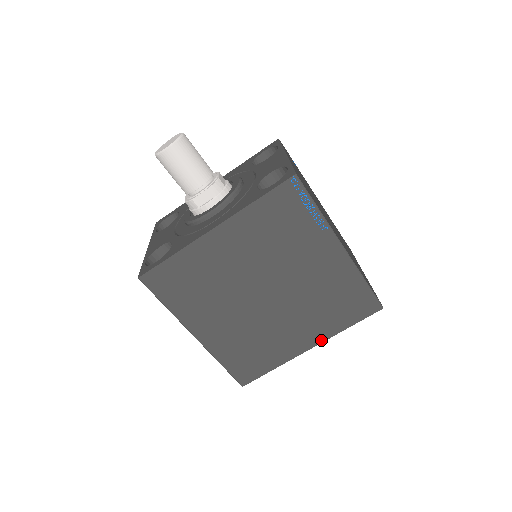
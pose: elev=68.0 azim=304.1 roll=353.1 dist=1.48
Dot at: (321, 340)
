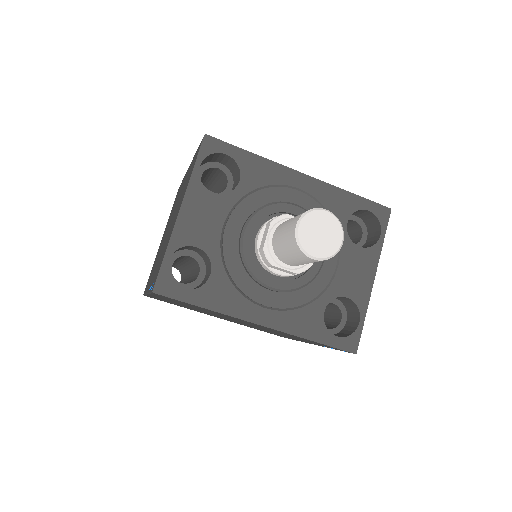
Dot at: (230, 321)
